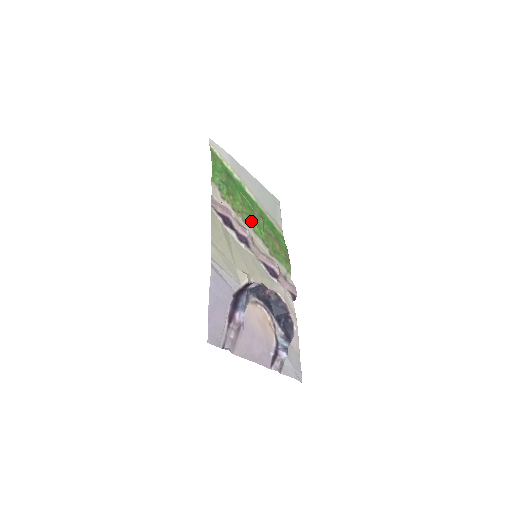
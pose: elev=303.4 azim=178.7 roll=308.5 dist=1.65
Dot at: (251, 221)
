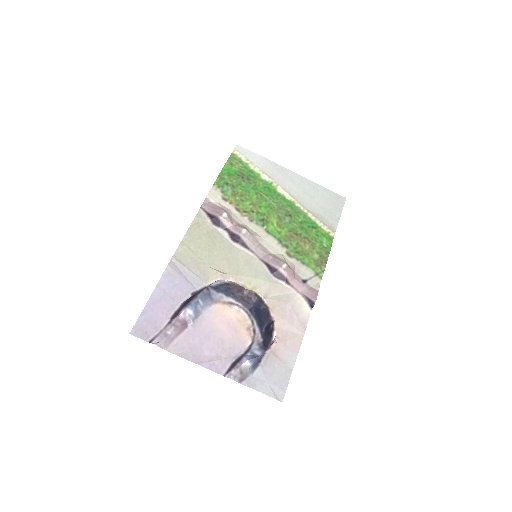
Dot at: (264, 220)
